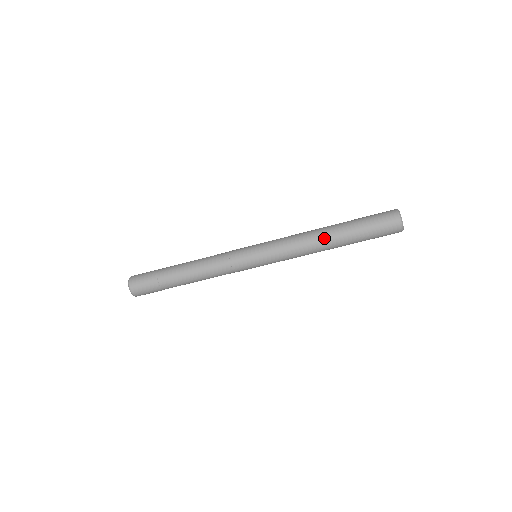
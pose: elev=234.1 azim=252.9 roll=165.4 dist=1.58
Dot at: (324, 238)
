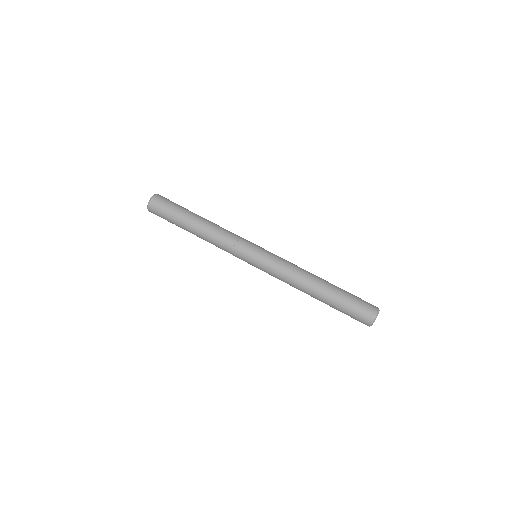
Dot at: (316, 279)
